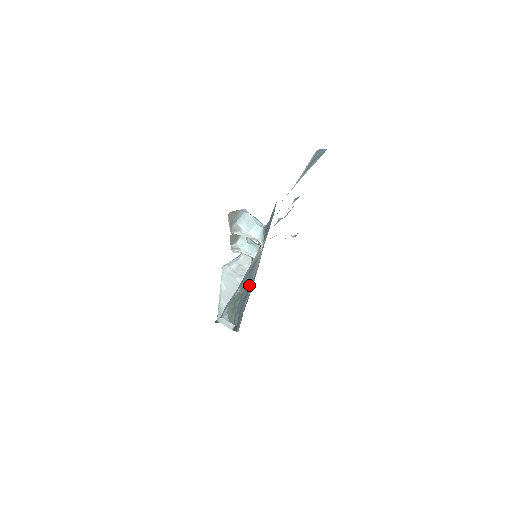
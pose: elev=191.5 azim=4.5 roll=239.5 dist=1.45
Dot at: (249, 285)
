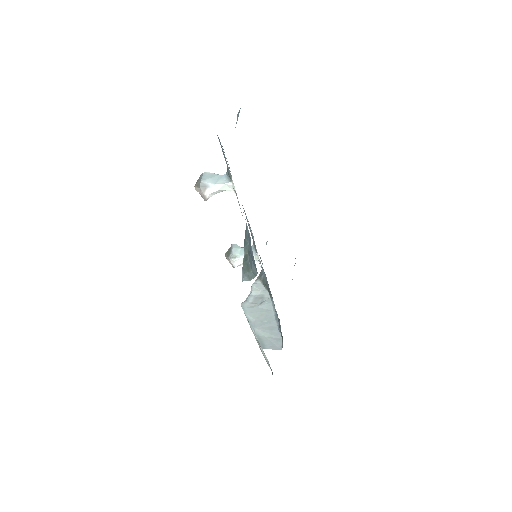
Dot at: (249, 240)
